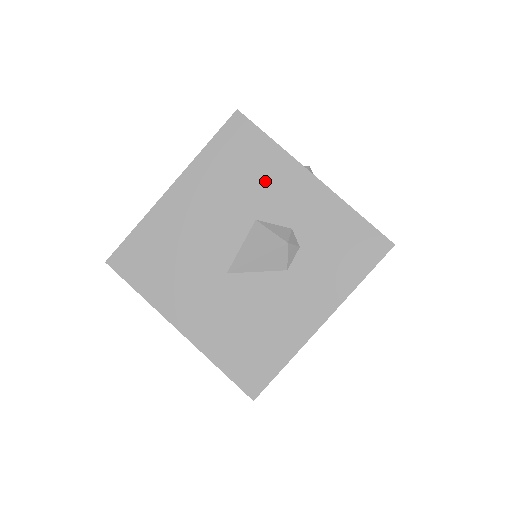
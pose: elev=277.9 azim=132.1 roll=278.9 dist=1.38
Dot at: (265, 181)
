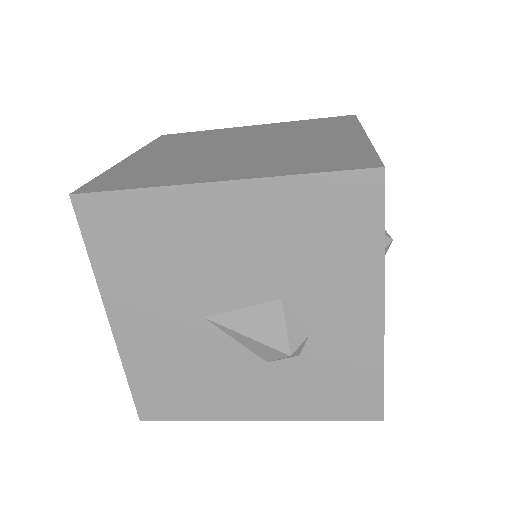
Dot at: (330, 272)
